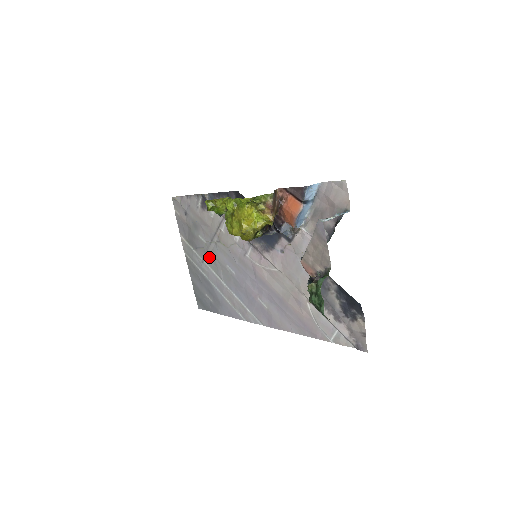
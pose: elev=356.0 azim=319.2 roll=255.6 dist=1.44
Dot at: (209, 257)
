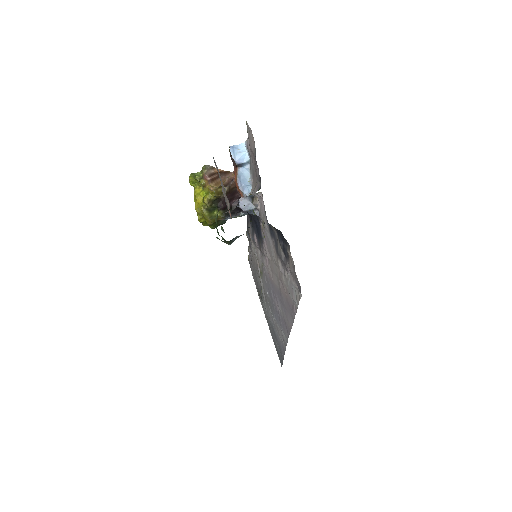
Dot at: (264, 296)
